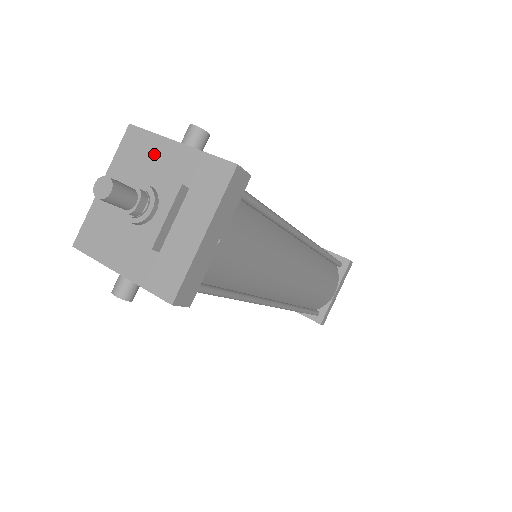
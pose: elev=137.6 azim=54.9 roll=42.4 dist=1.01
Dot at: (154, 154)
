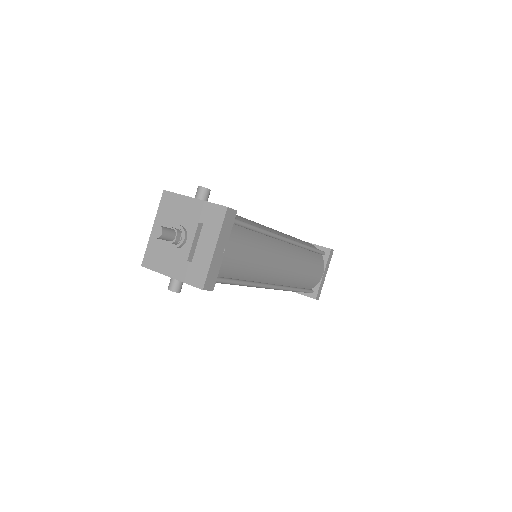
Dot at: (180, 206)
